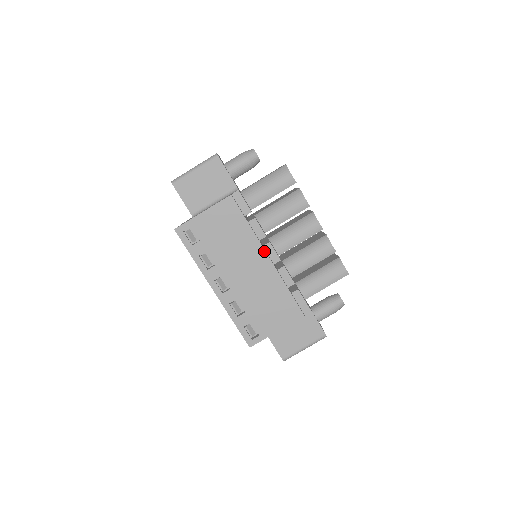
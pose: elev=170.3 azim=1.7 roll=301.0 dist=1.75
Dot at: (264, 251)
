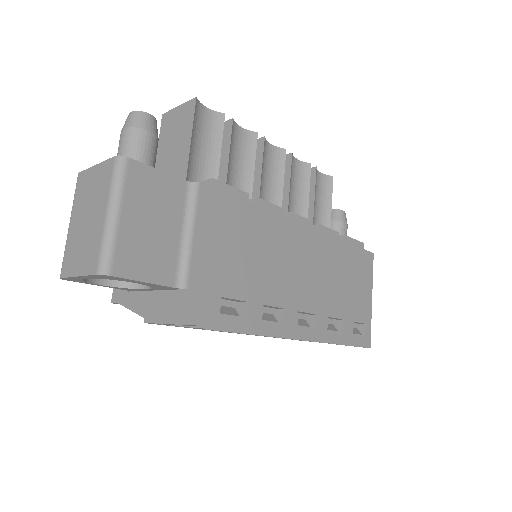
Dot at: (305, 227)
